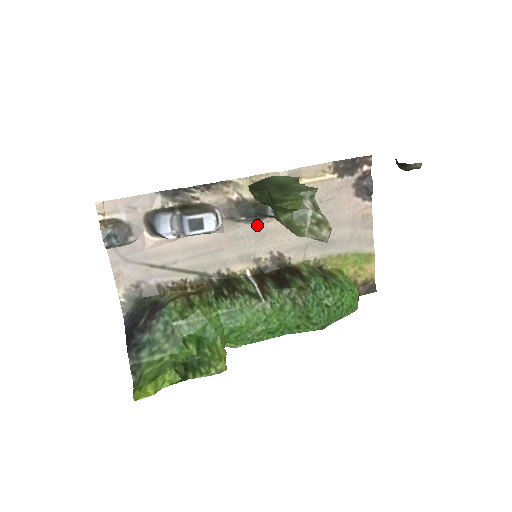
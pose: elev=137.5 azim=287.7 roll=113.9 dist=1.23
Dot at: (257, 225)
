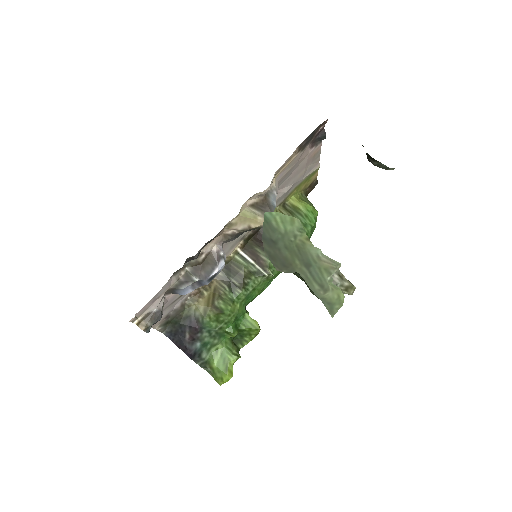
Dot at: occluded
